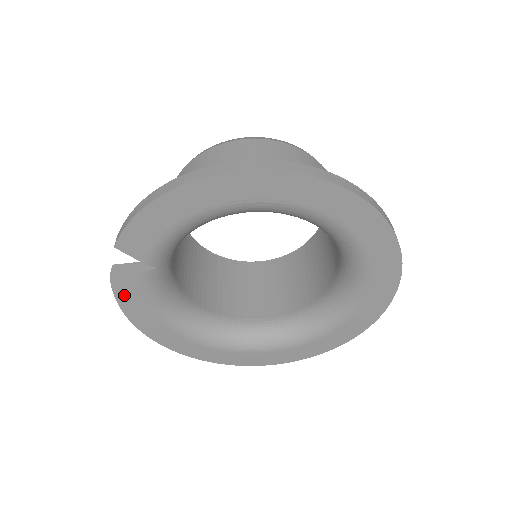
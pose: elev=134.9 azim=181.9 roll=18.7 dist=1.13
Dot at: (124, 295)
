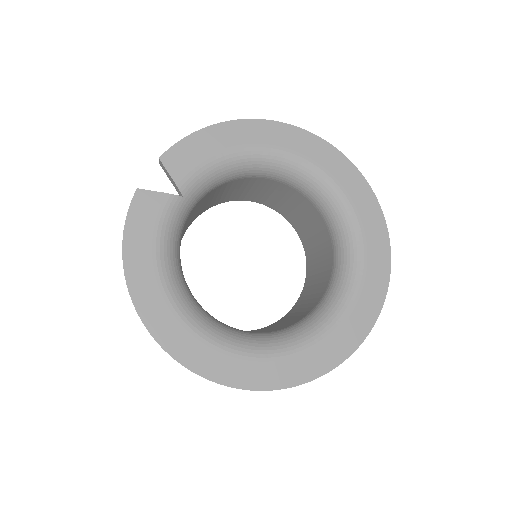
Dot at: (137, 218)
